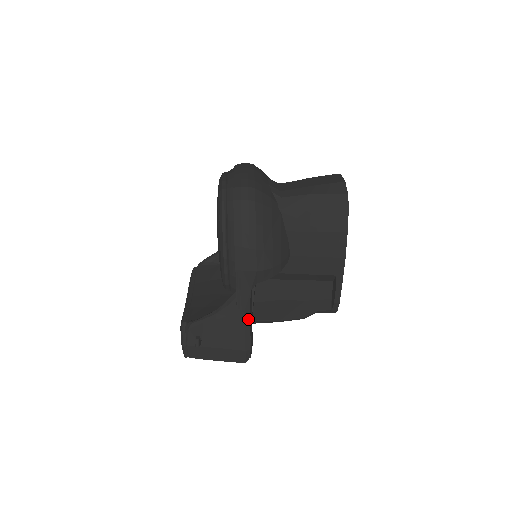
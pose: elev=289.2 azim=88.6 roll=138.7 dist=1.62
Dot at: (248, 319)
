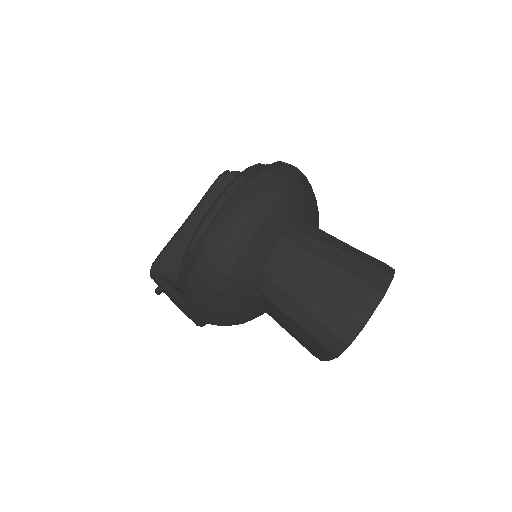
Dot at: (200, 321)
